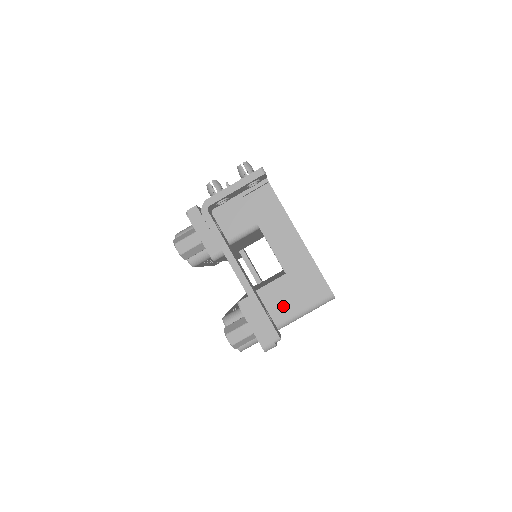
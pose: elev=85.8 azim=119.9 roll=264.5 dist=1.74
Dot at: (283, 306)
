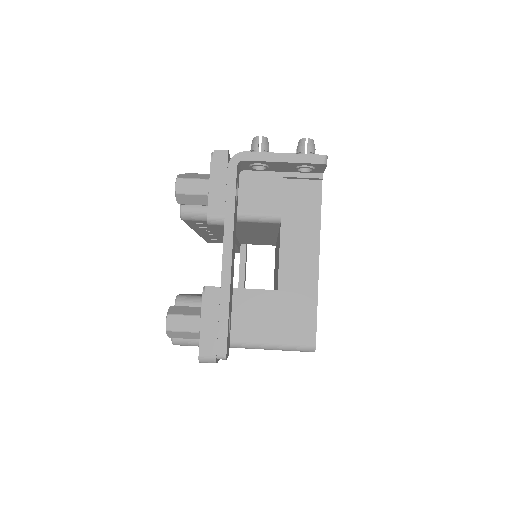
Dot at: (252, 324)
